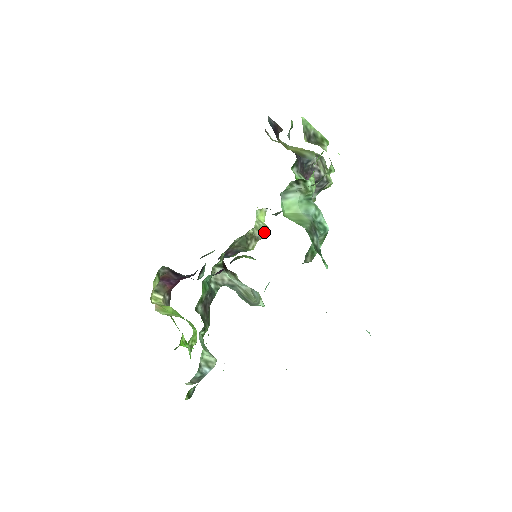
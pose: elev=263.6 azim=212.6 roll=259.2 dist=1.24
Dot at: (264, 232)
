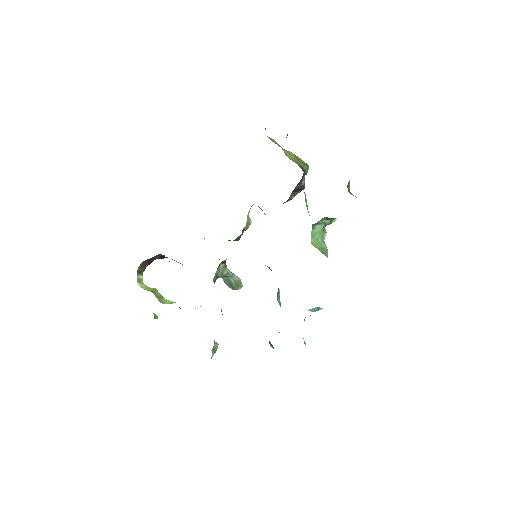
Dot at: (249, 225)
